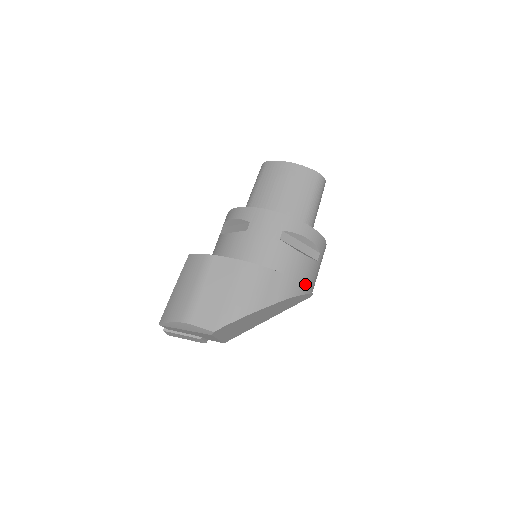
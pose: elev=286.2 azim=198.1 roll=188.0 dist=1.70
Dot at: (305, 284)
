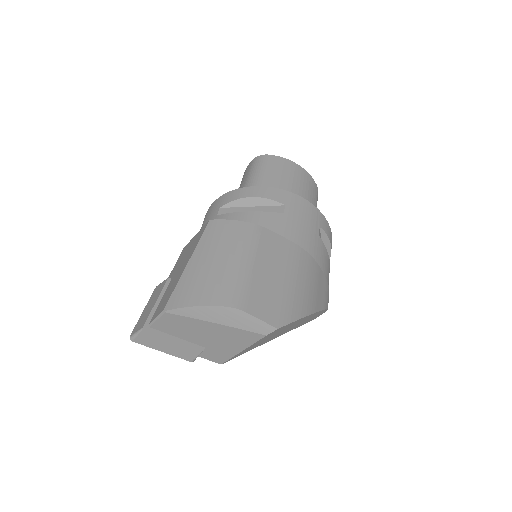
Dot at: occluded
